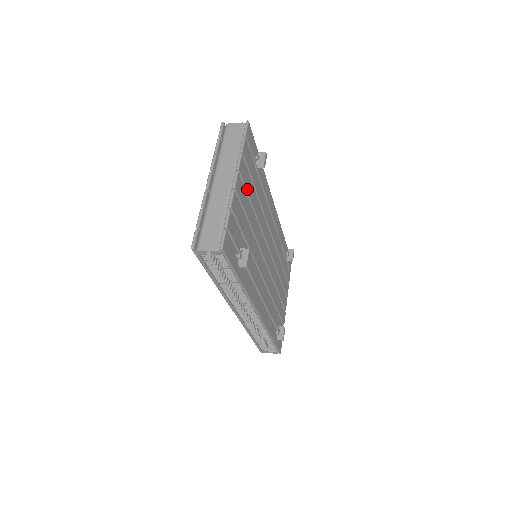
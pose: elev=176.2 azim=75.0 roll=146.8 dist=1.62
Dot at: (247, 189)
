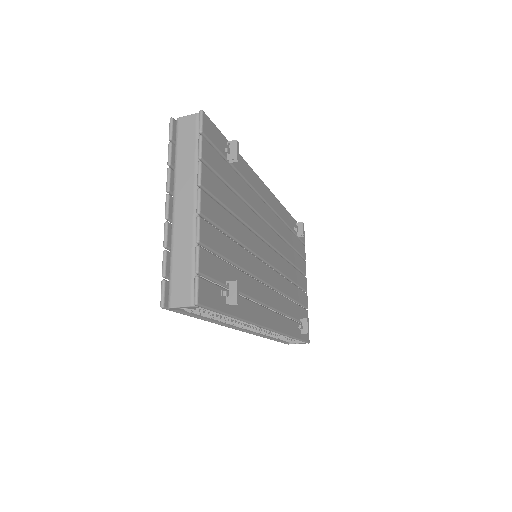
Dot at: (220, 200)
